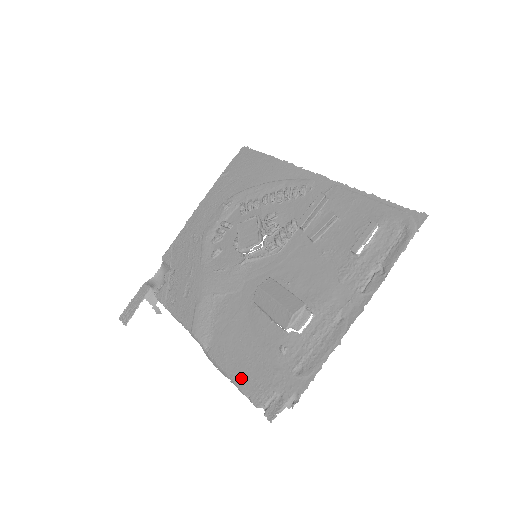
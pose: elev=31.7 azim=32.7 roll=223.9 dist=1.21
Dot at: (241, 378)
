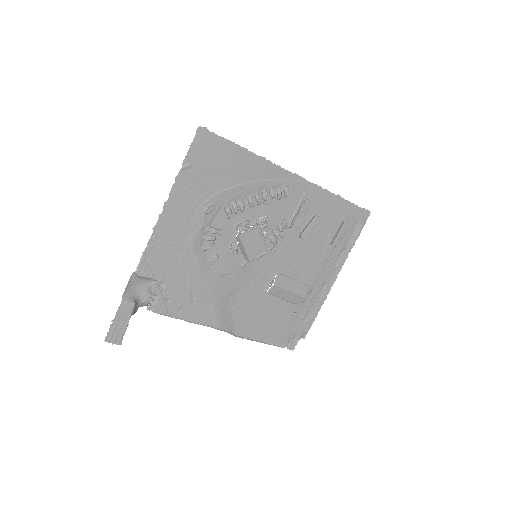
Dot at: (268, 338)
